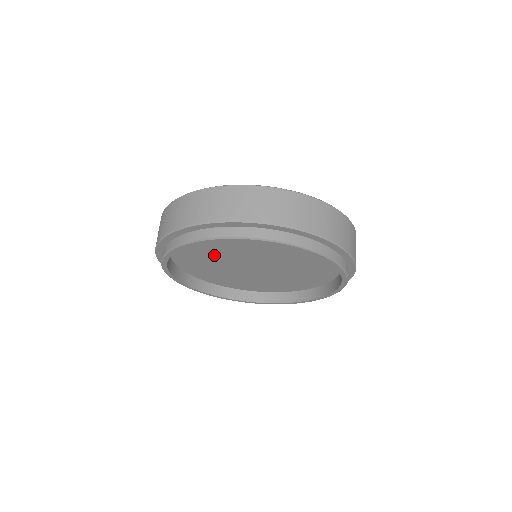
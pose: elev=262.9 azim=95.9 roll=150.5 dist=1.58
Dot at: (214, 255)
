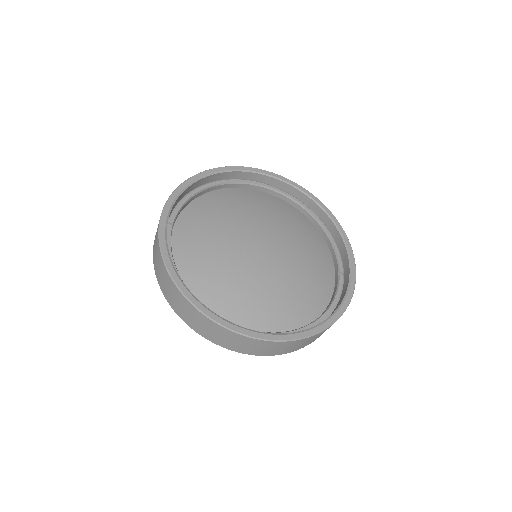
Dot at: occluded
